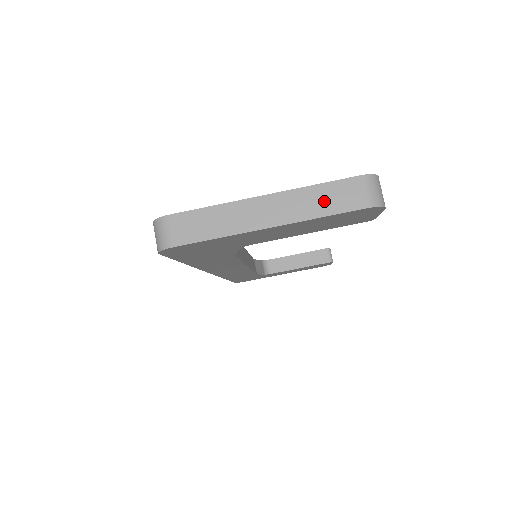
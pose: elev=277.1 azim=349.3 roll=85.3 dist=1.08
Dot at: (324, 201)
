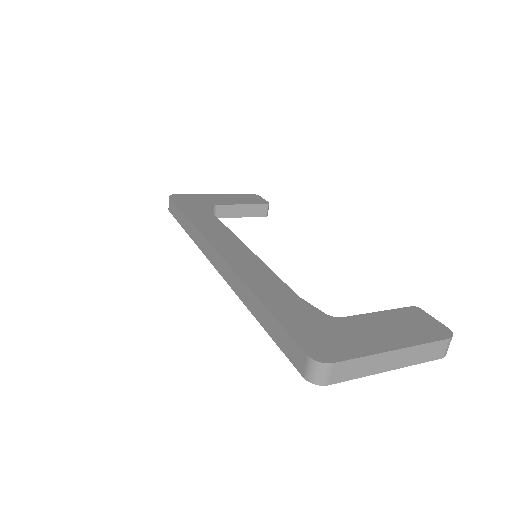
Dot at: (425, 354)
